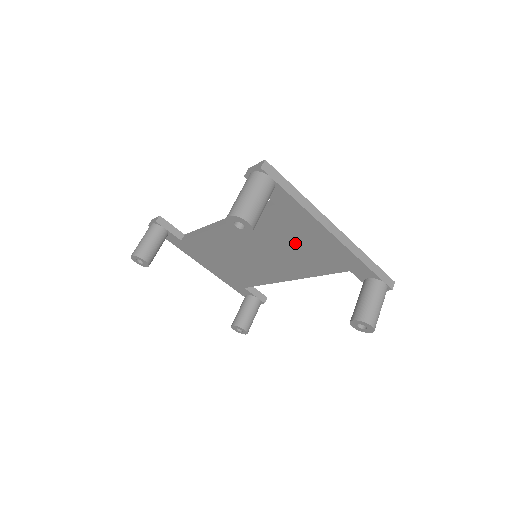
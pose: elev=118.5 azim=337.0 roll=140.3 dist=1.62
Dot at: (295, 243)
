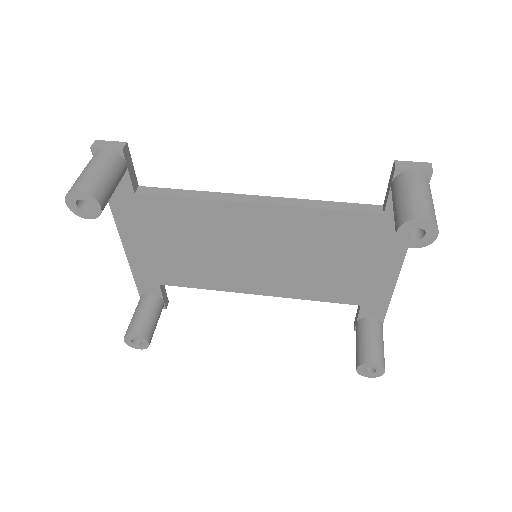
Dot at: (338, 260)
